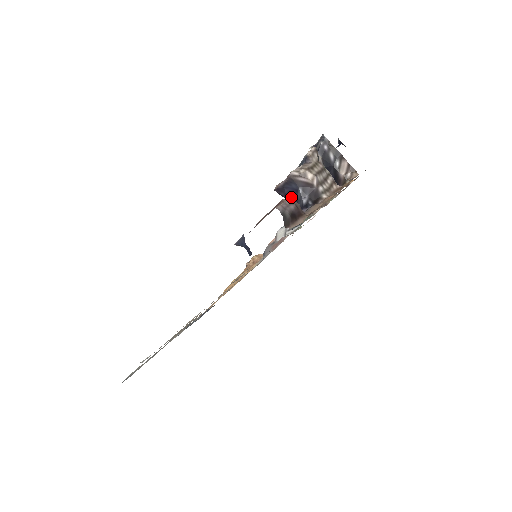
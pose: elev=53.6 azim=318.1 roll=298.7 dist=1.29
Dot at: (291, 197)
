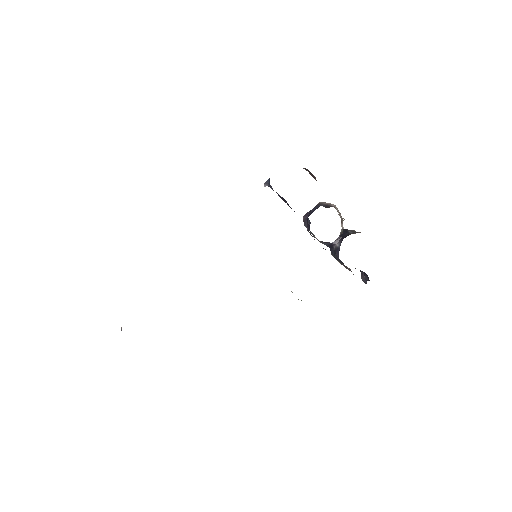
Dot at: occluded
